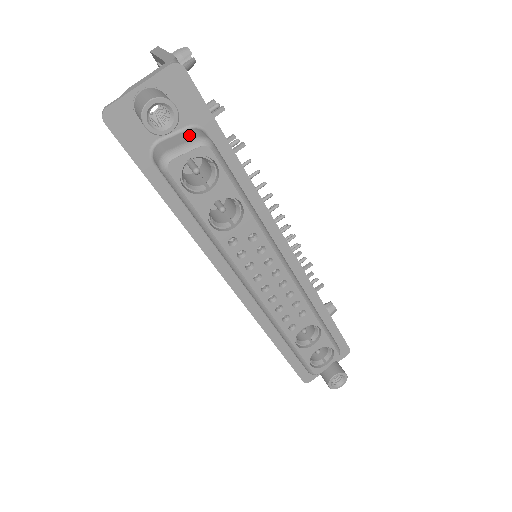
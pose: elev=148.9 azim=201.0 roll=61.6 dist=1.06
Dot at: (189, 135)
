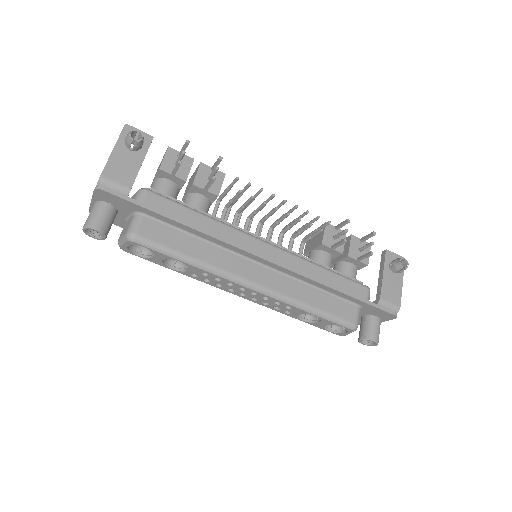
Dot at: (128, 226)
